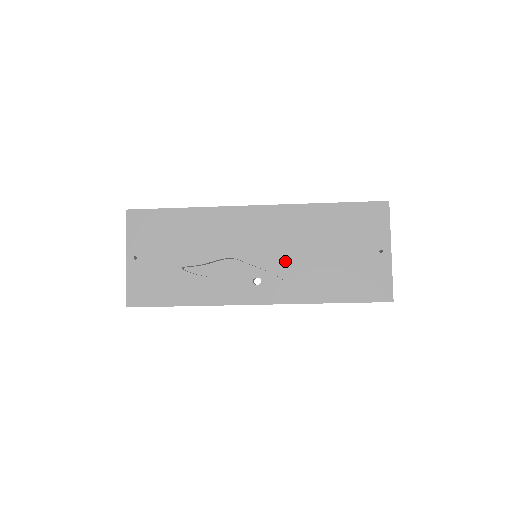
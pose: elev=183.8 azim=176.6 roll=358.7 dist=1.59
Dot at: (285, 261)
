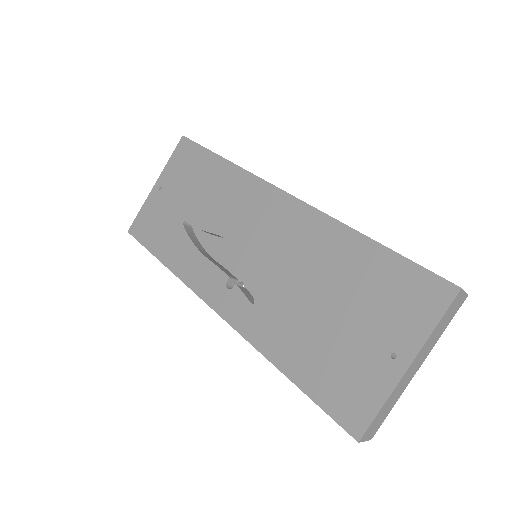
Dot at: (271, 281)
